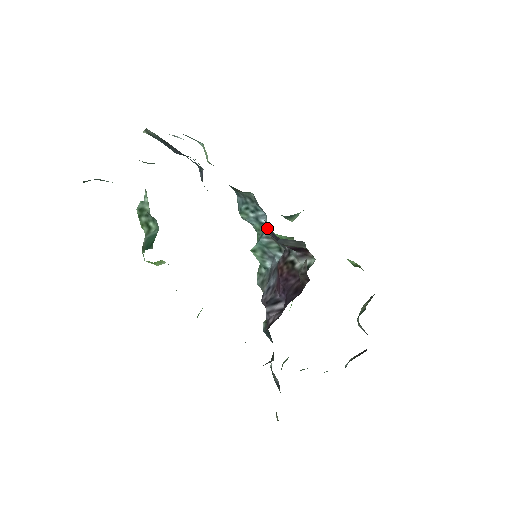
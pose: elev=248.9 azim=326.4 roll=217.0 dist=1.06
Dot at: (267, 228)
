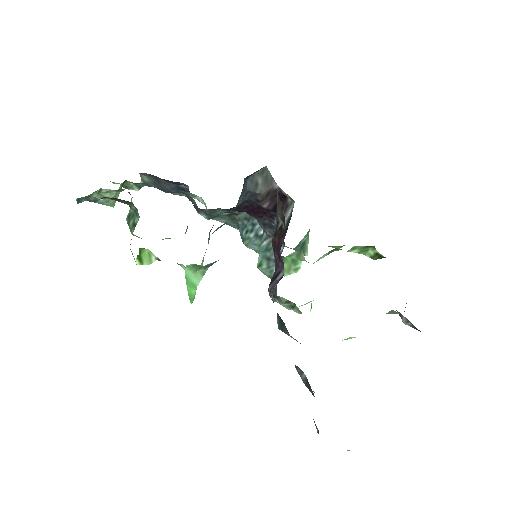
Dot at: (264, 232)
